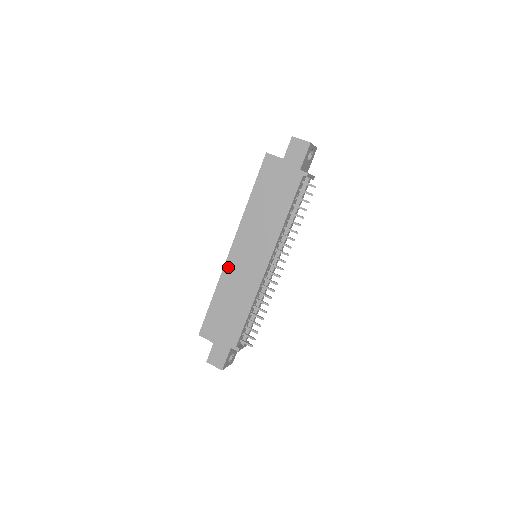
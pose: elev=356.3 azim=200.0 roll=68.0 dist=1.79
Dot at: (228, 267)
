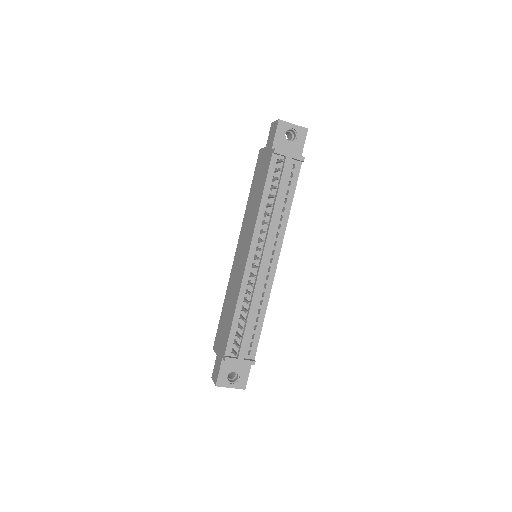
Dot at: (232, 270)
